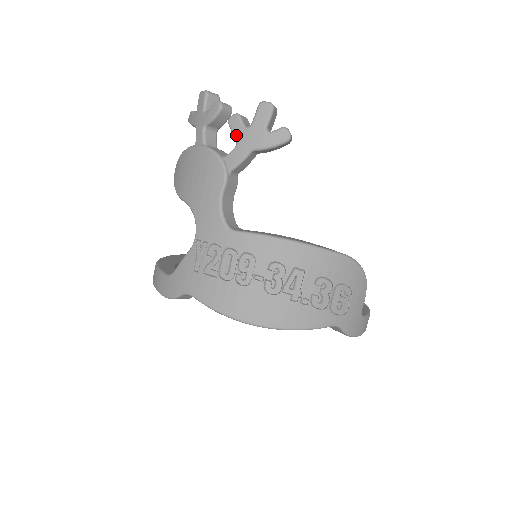
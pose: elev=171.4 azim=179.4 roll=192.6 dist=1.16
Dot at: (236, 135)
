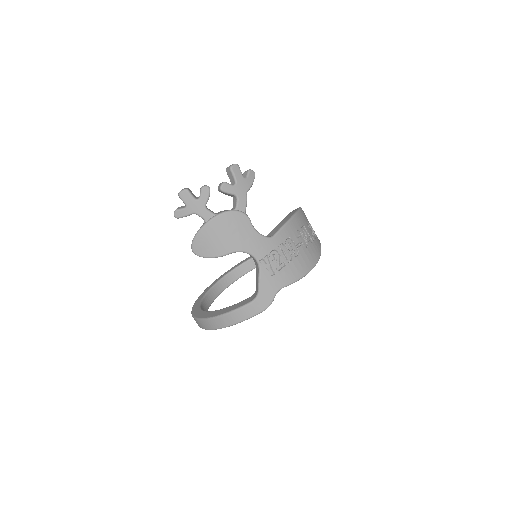
Dot at: (233, 193)
